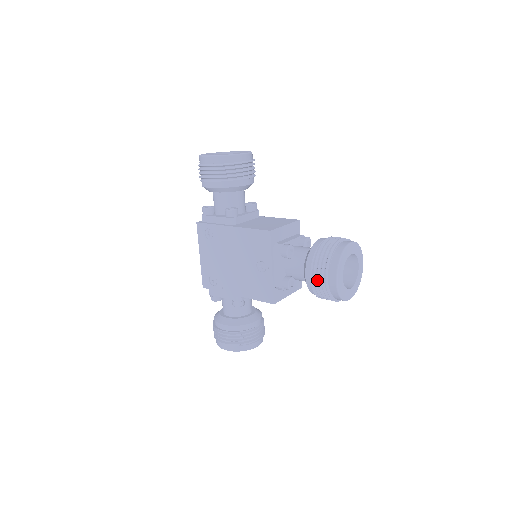
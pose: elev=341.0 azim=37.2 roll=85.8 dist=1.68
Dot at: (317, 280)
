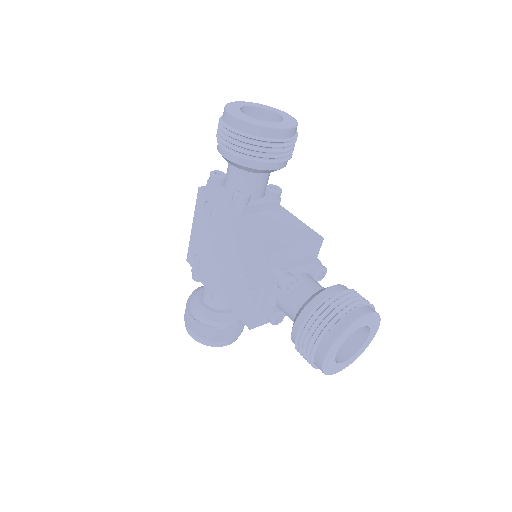
Dot at: (303, 343)
